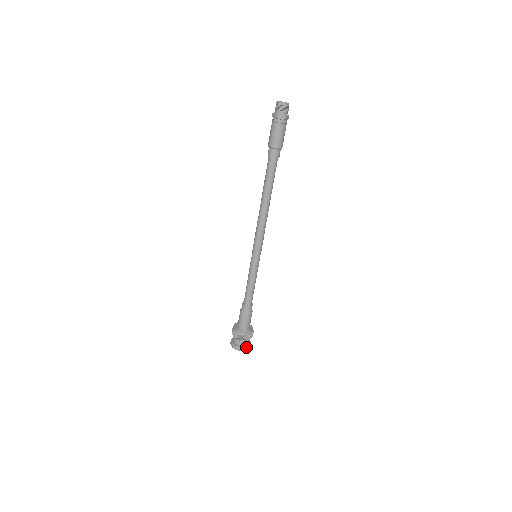
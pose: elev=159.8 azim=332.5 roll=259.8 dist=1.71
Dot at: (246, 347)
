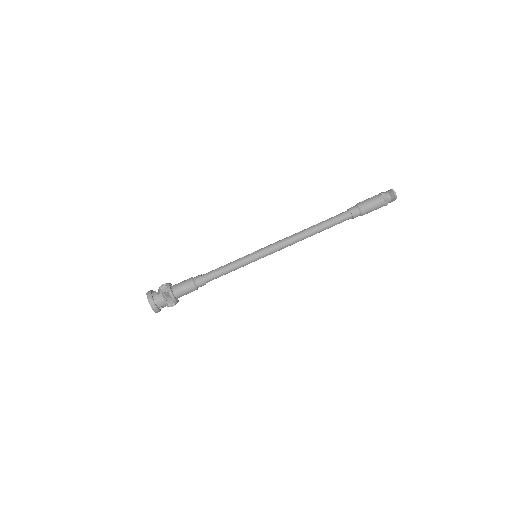
Dot at: occluded
